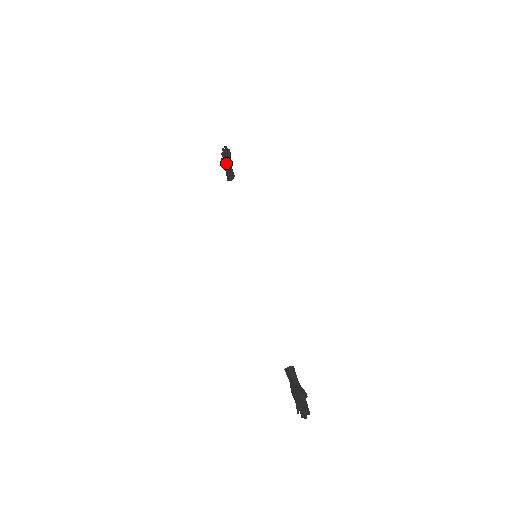
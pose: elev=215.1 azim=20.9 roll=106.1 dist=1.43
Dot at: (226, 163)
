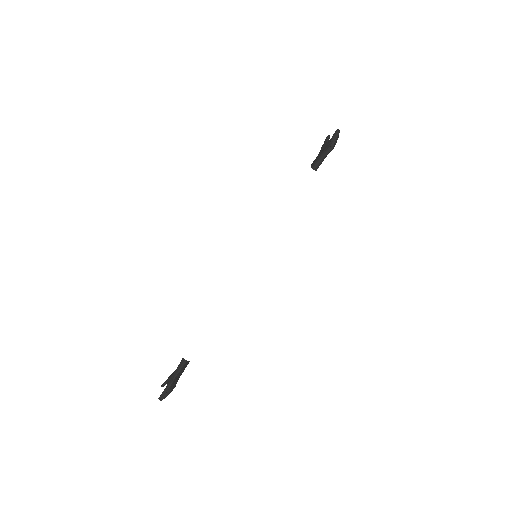
Dot at: (333, 148)
